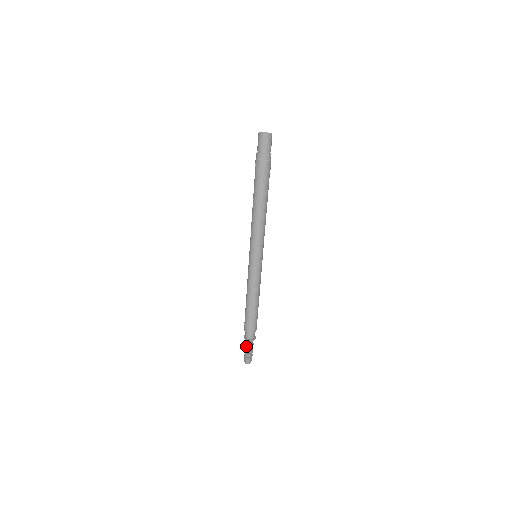
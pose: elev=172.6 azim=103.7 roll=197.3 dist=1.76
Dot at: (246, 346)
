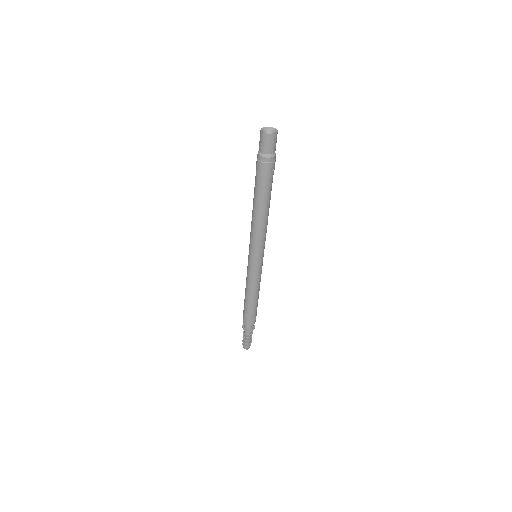
Dot at: (243, 332)
